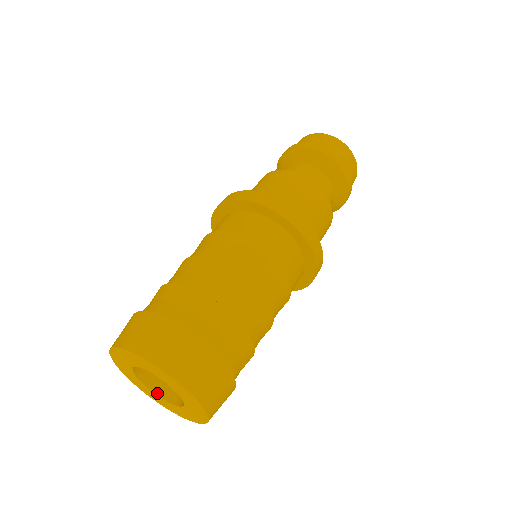
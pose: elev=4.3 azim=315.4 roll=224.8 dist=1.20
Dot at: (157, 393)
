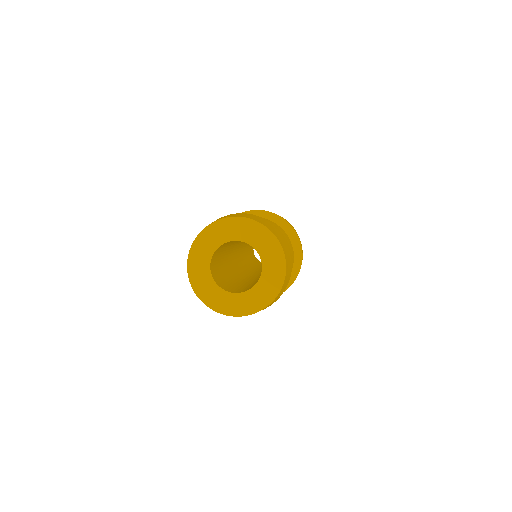
Dot at: (217, 284)
